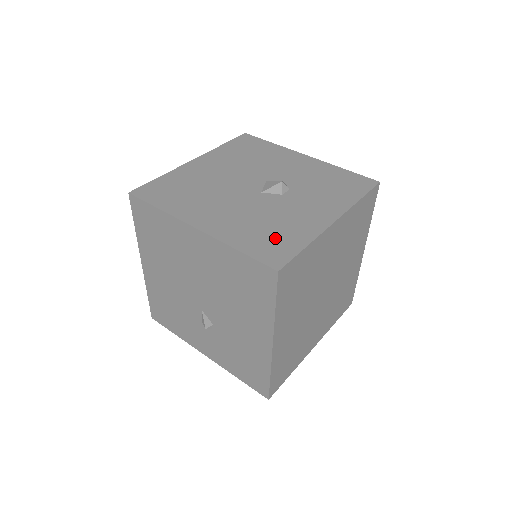
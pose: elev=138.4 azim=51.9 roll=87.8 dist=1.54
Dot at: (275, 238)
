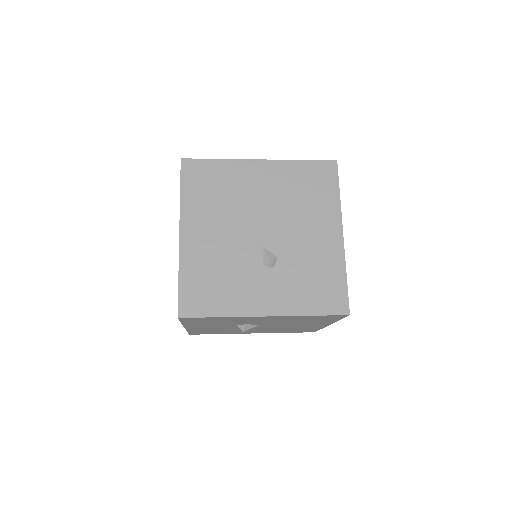
Dot at: occluded
